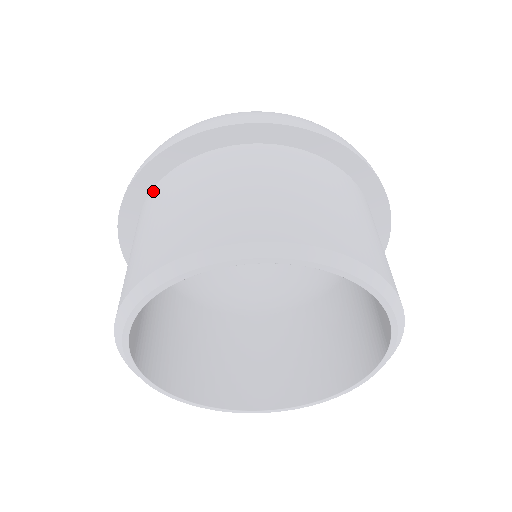
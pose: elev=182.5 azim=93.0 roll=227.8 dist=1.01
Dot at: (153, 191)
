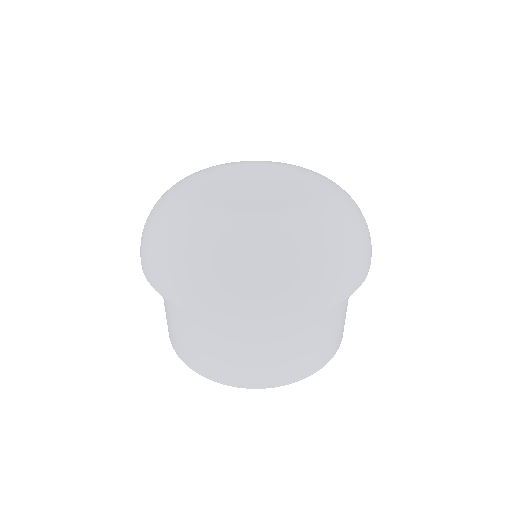
Dot at: occluded
